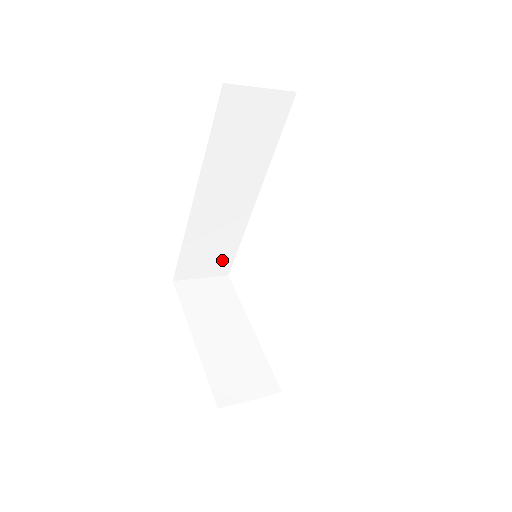
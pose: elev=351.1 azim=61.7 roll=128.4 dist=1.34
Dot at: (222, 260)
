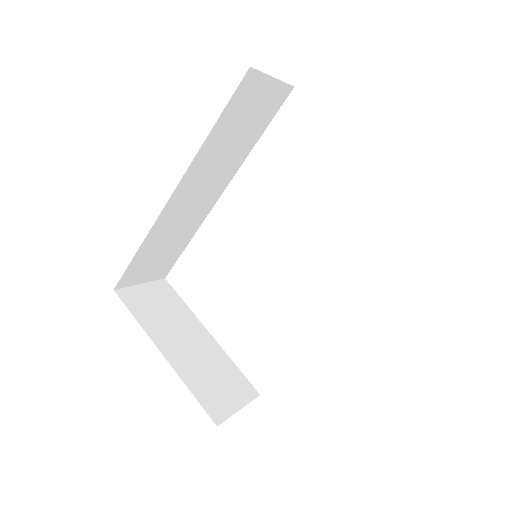
Dot at: (167, 262)
